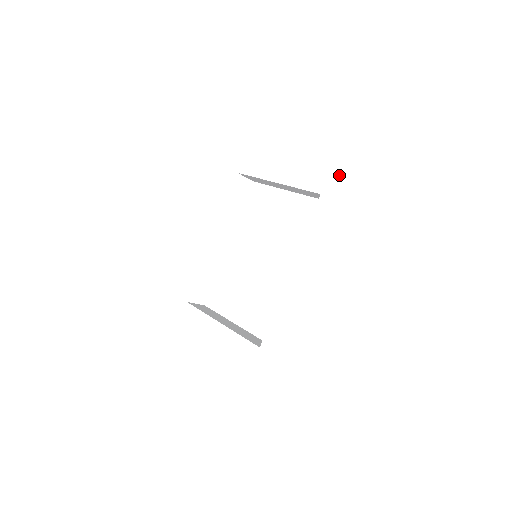
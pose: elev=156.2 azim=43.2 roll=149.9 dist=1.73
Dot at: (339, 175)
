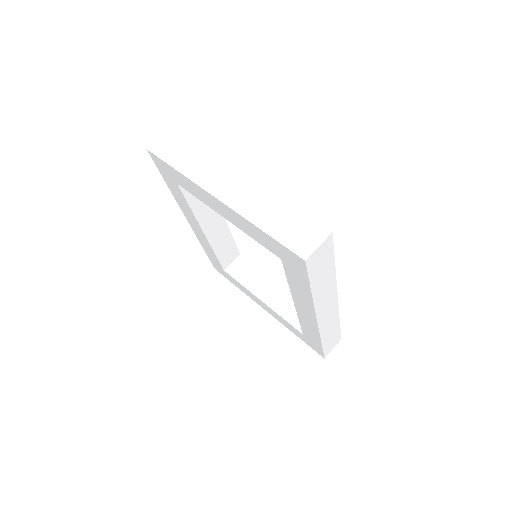
Dot at: (289, 253)
